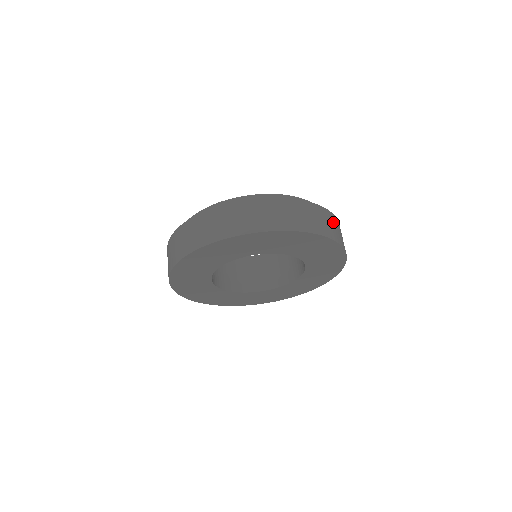
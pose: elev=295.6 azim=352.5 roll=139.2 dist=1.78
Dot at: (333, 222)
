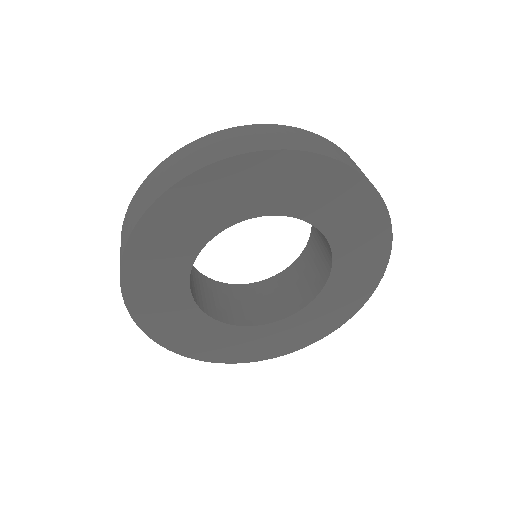
Dot at: occluded
